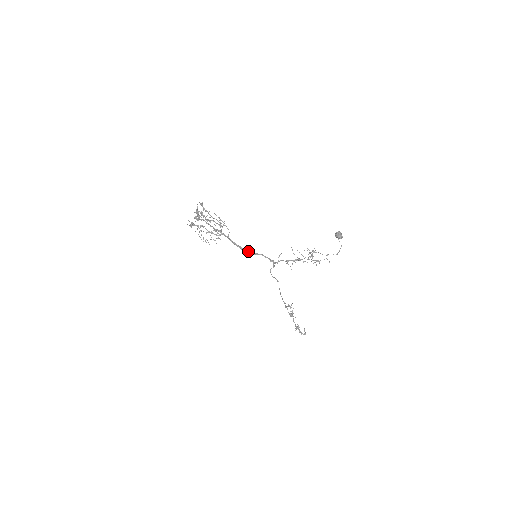
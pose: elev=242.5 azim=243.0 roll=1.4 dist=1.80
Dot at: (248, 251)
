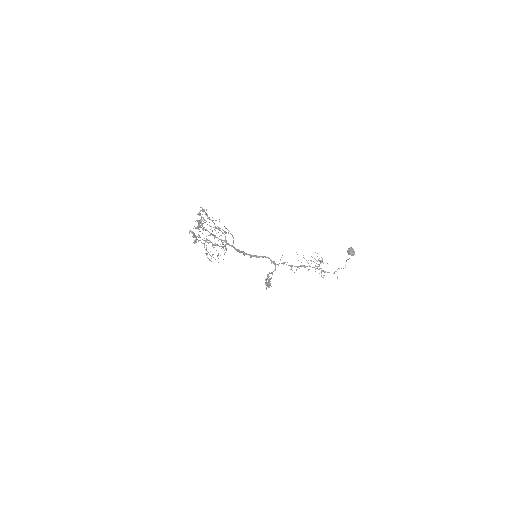
Dot at: (251, 255)
